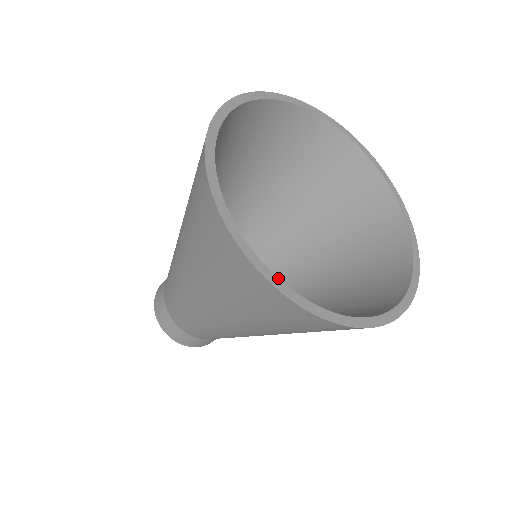
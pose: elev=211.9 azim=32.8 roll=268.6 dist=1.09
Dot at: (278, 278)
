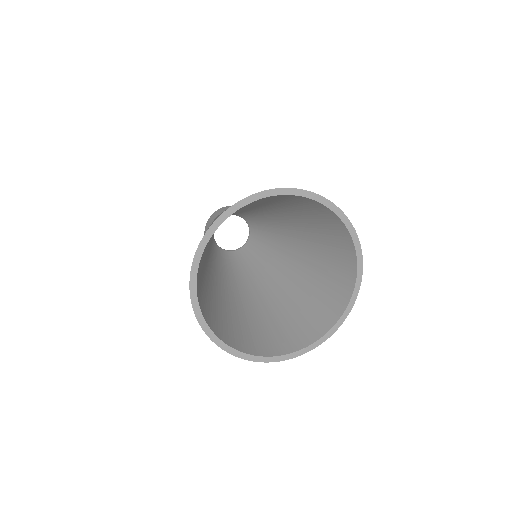
Dot at: (293, 353)
